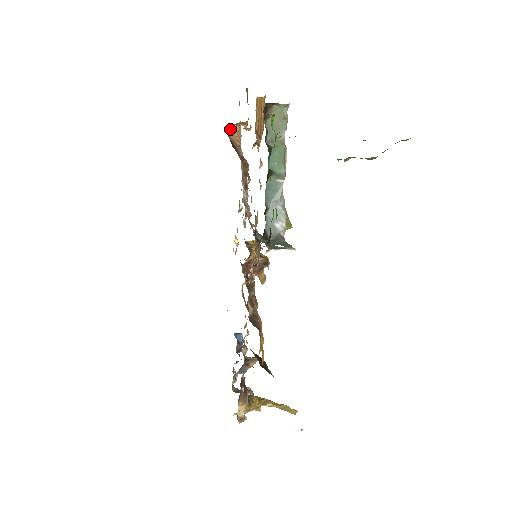
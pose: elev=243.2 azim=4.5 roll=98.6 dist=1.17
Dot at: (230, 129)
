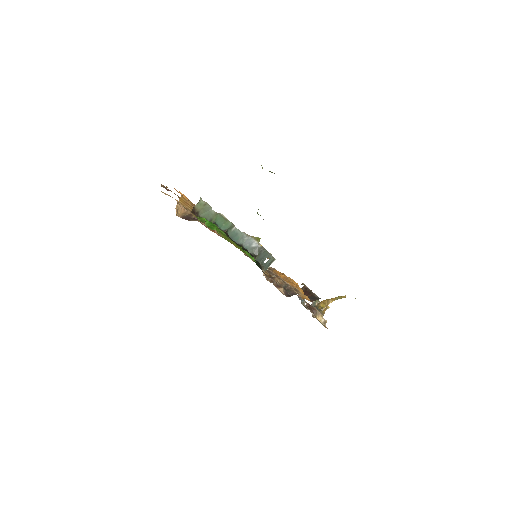
Dot at: (176, 212)
